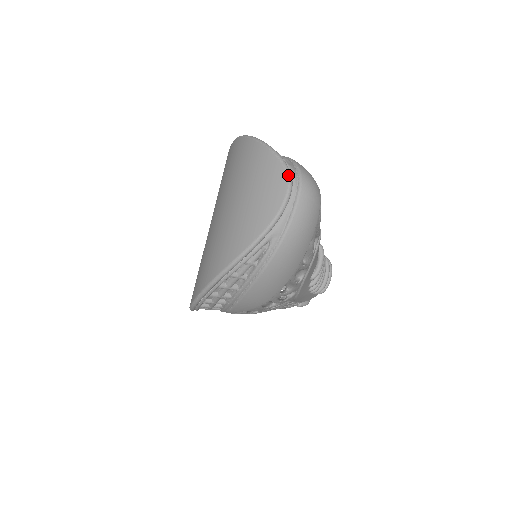
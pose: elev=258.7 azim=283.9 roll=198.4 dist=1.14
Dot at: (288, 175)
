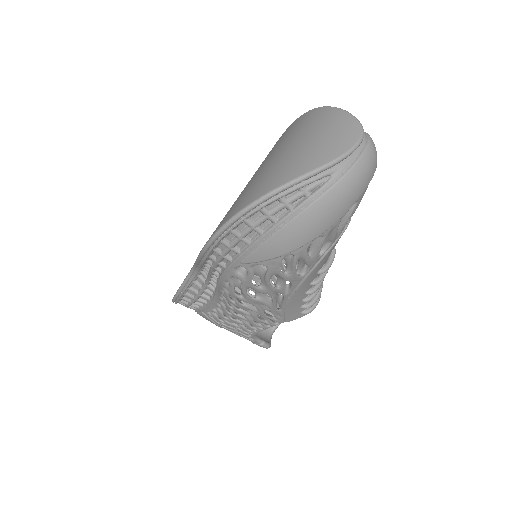
Dot at: (362, 129)
